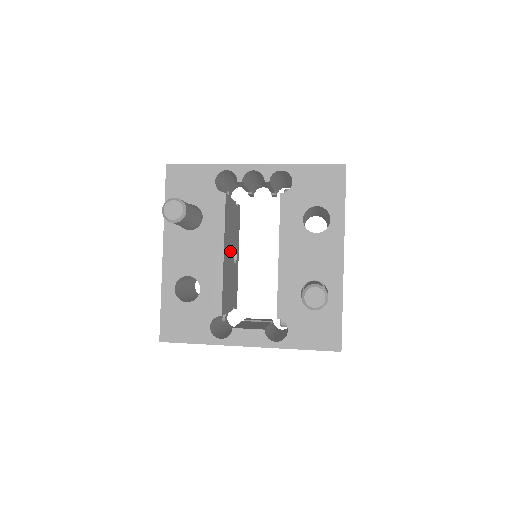
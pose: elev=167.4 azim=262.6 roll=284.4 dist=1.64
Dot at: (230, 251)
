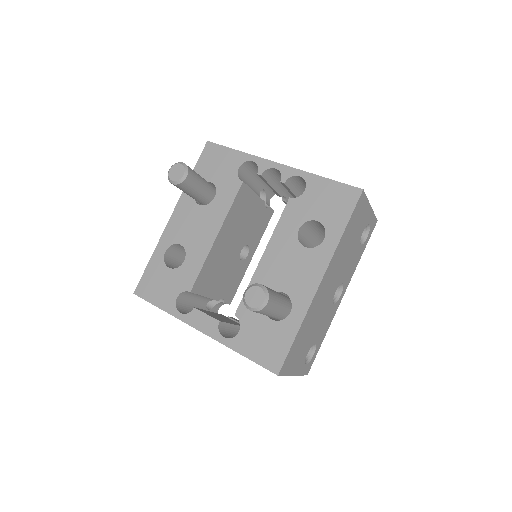
Dot at: (234, 241)
